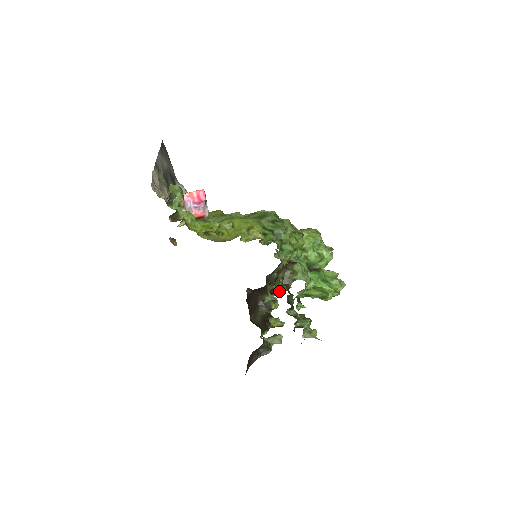
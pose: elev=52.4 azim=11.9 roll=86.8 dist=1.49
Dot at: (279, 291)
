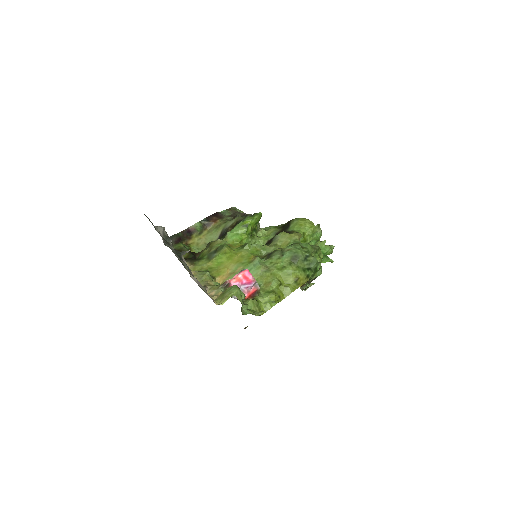
Dot at: occluded
